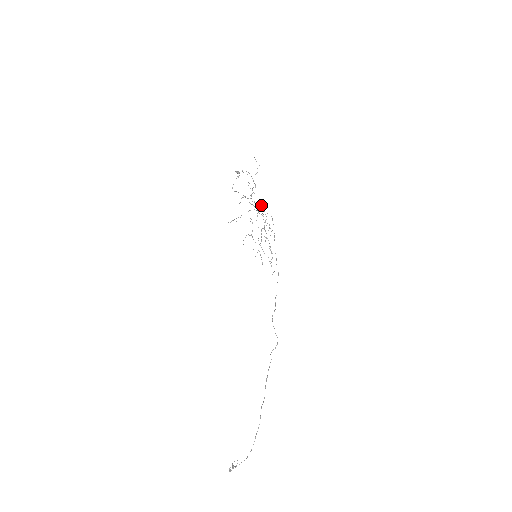
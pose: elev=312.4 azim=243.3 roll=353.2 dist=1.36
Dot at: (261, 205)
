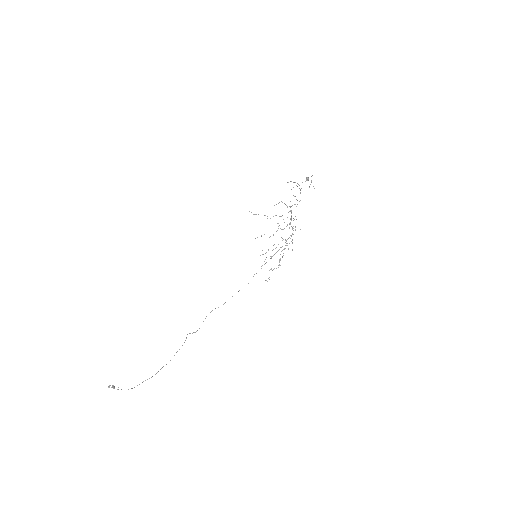
Dot at: (296, 219)
